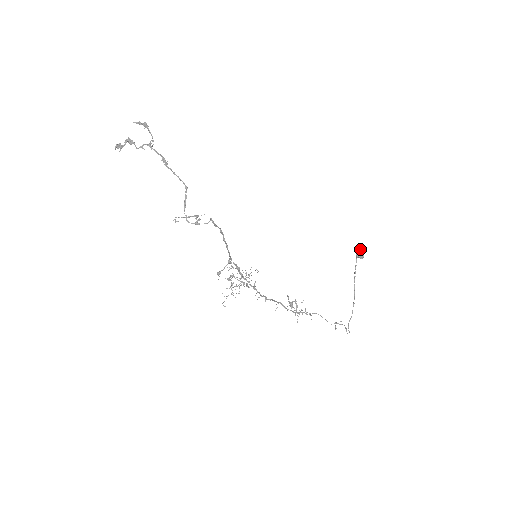
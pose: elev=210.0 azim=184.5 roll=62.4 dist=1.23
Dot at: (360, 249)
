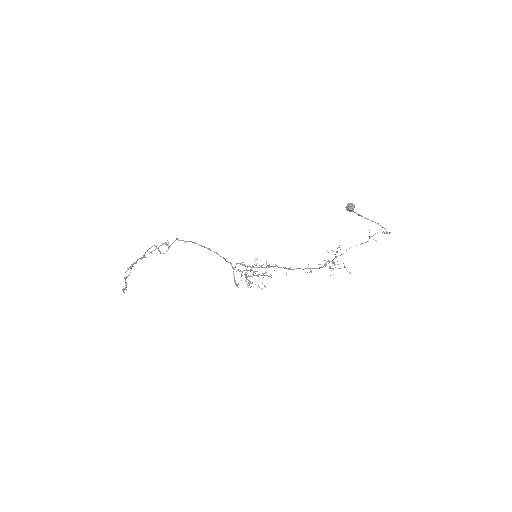
Dot at: (347, 205)
